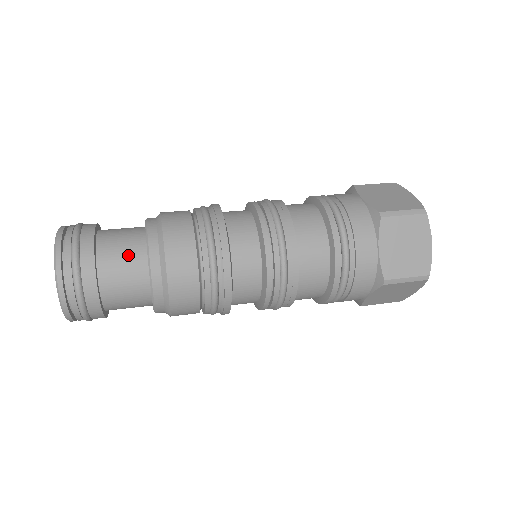
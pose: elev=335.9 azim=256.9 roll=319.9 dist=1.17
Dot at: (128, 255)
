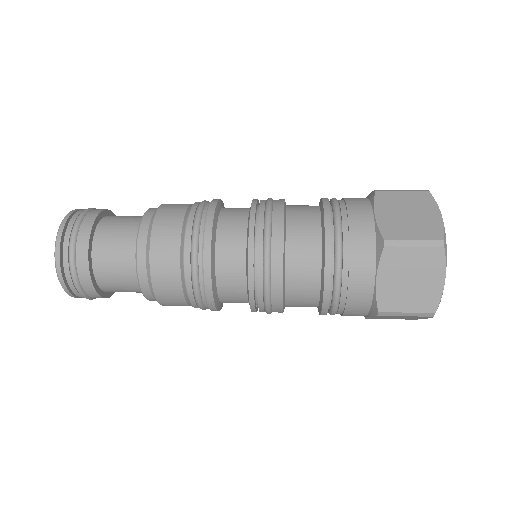
Dot at: (129, 219)
